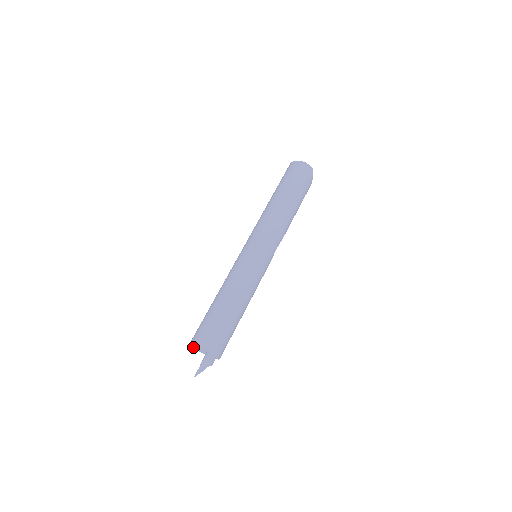
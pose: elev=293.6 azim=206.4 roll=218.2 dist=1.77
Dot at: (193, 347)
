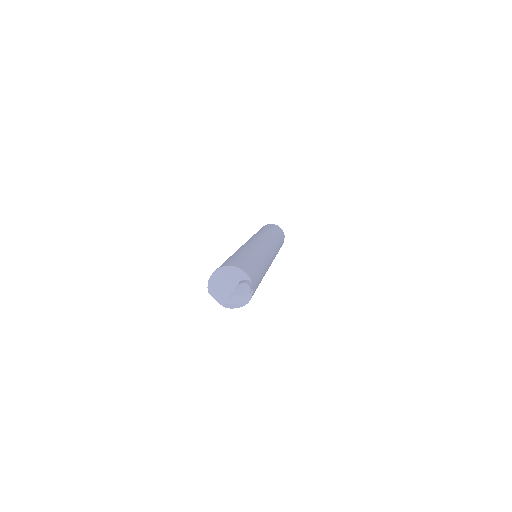
Dot at: (210, 285)
